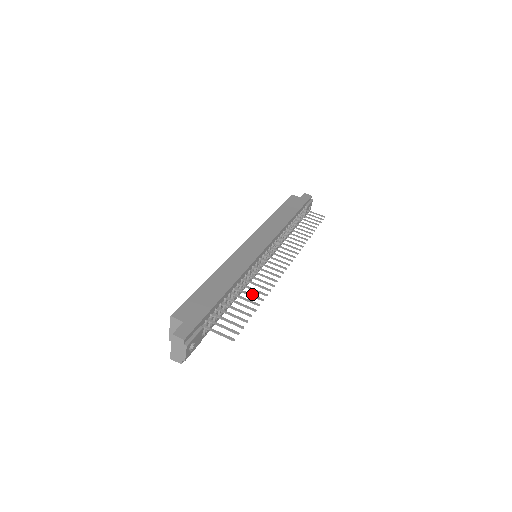
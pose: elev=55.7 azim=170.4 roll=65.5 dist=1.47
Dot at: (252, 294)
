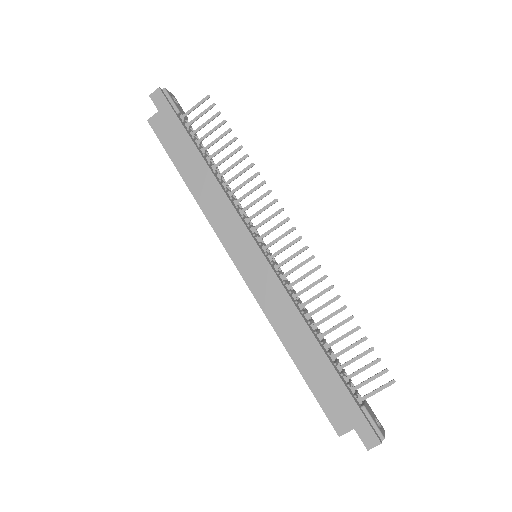
Dot at: (331, 314)
